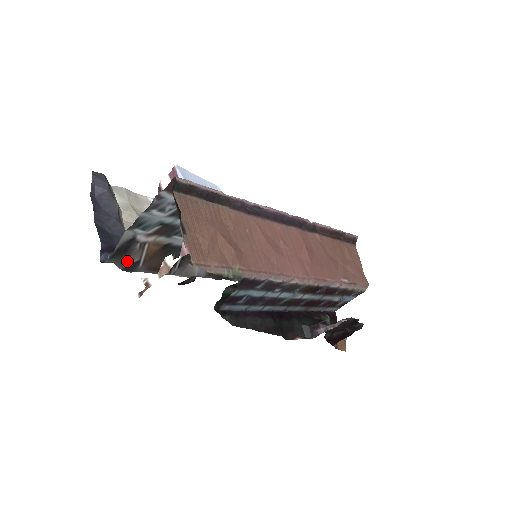
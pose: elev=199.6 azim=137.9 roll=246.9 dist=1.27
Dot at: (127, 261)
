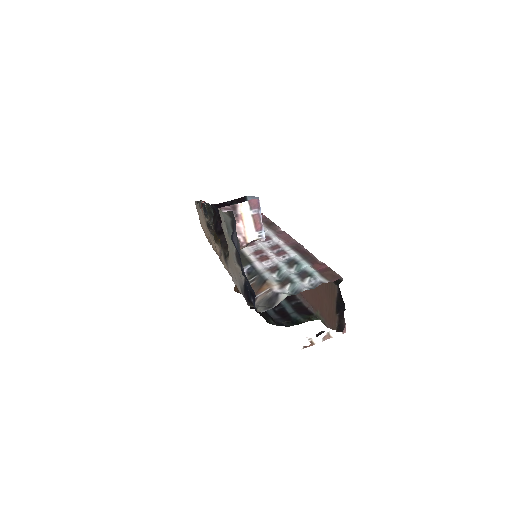
Dot at: (258, 302)
